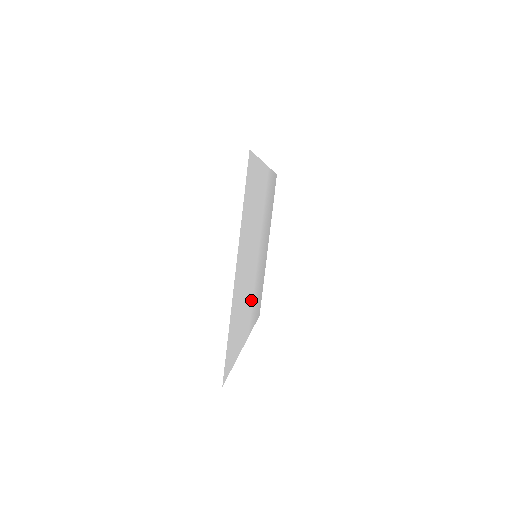
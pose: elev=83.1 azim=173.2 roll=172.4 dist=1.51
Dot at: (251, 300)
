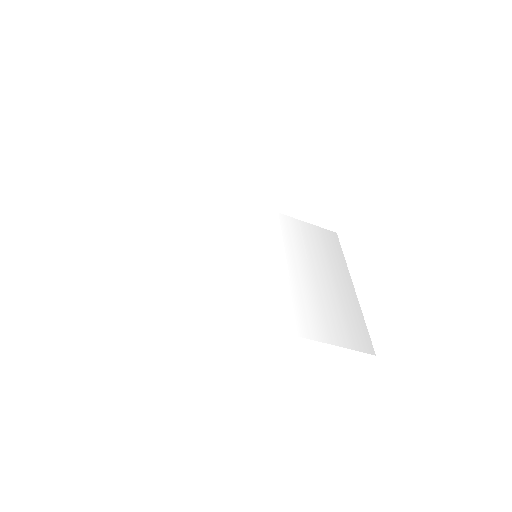
Dot at: (266, 293)
